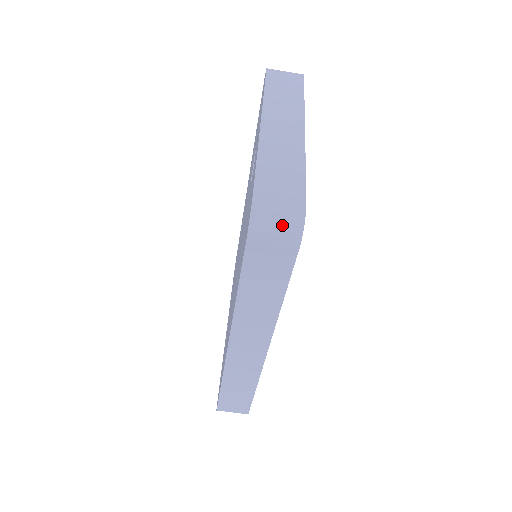
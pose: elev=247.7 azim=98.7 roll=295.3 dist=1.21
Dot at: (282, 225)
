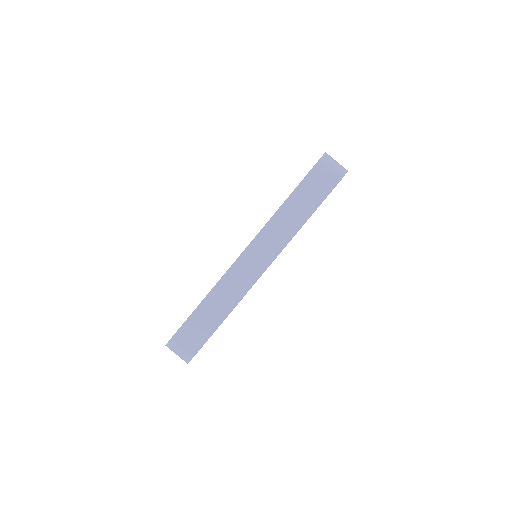
Dot at: (337, 166)
